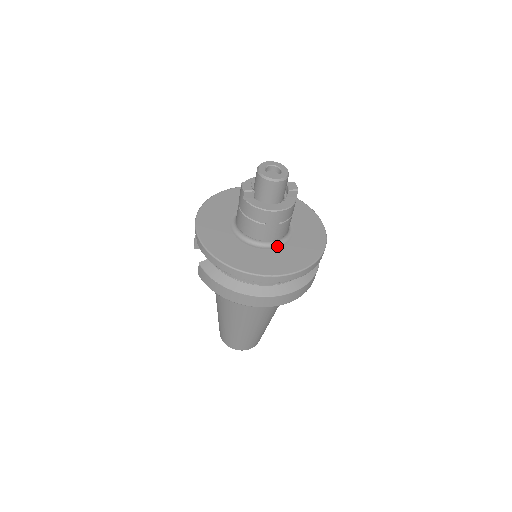
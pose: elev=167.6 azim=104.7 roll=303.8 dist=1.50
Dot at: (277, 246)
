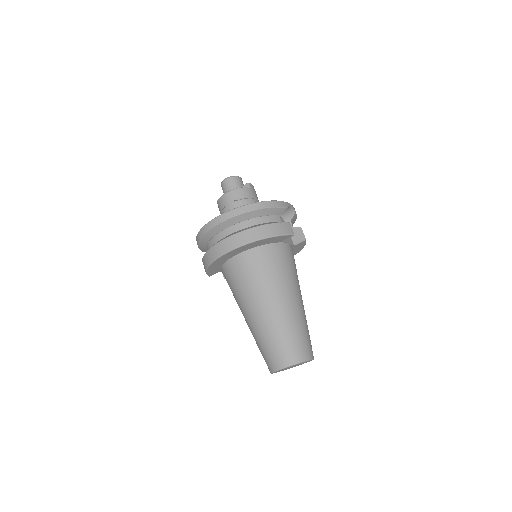
Dot at: occluded
